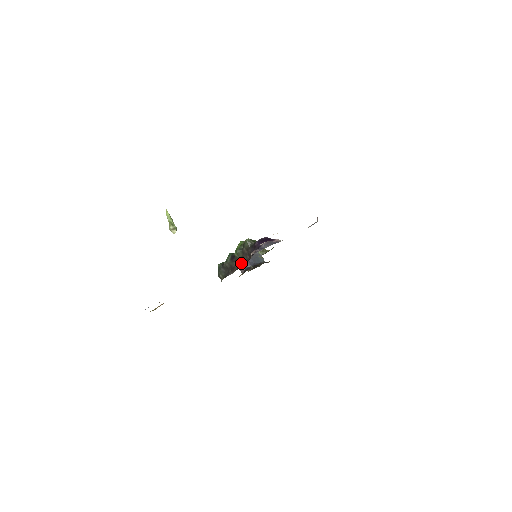
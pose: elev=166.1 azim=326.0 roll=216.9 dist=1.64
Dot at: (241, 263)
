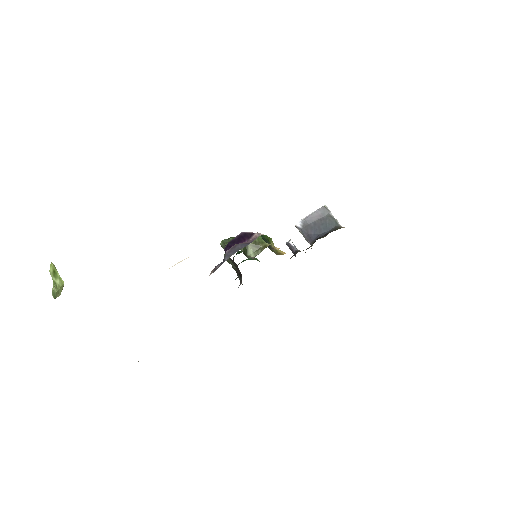
Dot at: occluded
